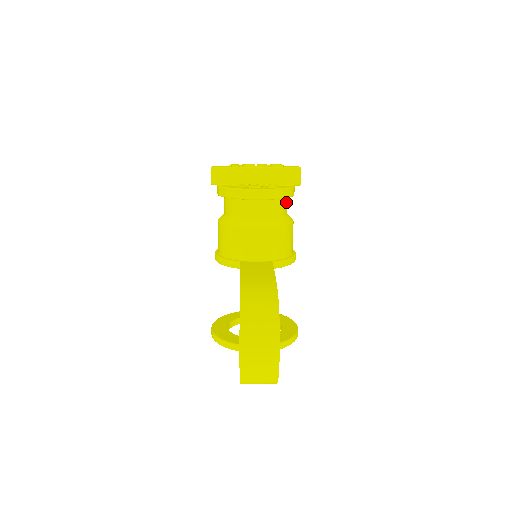
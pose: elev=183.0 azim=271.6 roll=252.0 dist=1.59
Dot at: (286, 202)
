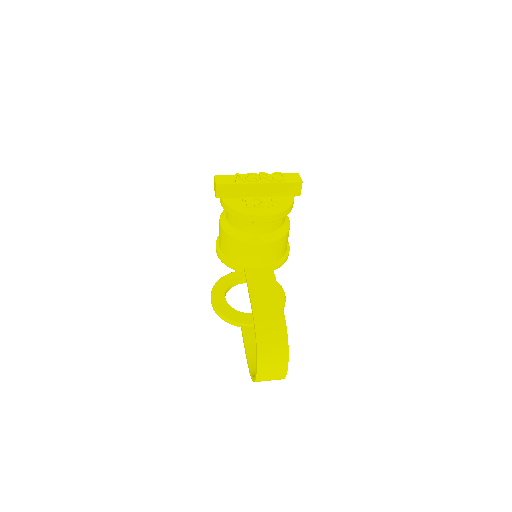
Dot at: occluded
